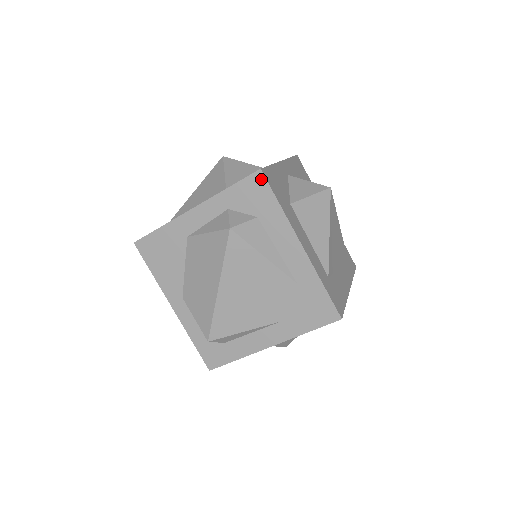
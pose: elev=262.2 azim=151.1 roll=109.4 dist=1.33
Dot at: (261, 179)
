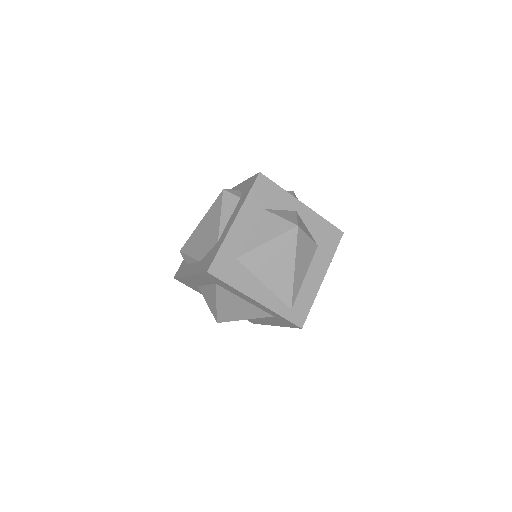
Dot at: (256, 177)
